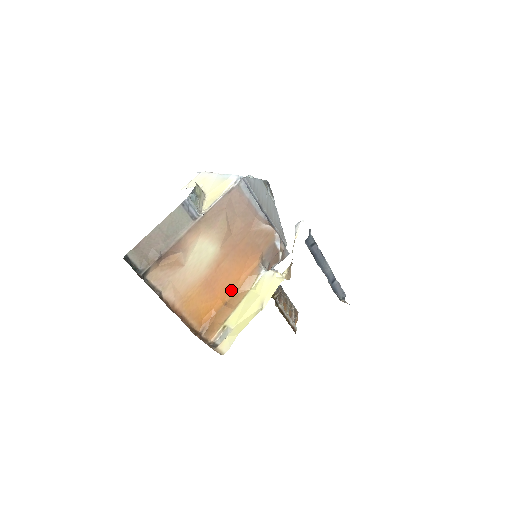
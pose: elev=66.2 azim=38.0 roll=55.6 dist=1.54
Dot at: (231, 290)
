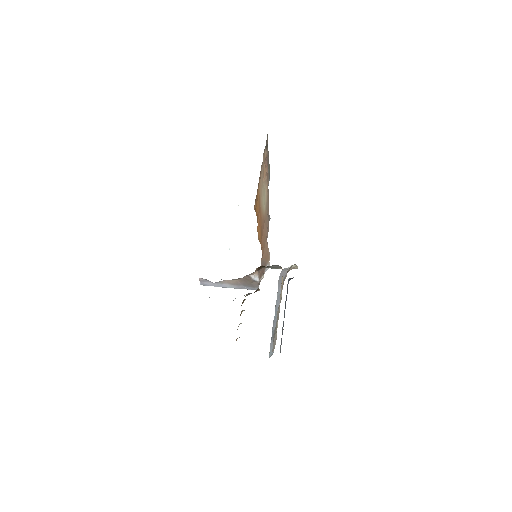
Dot at: (258, 235)
